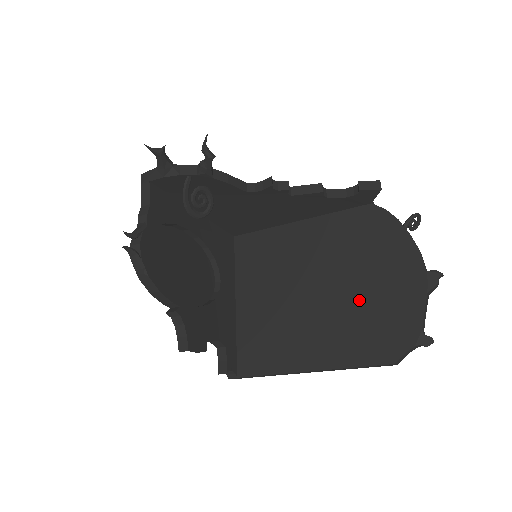
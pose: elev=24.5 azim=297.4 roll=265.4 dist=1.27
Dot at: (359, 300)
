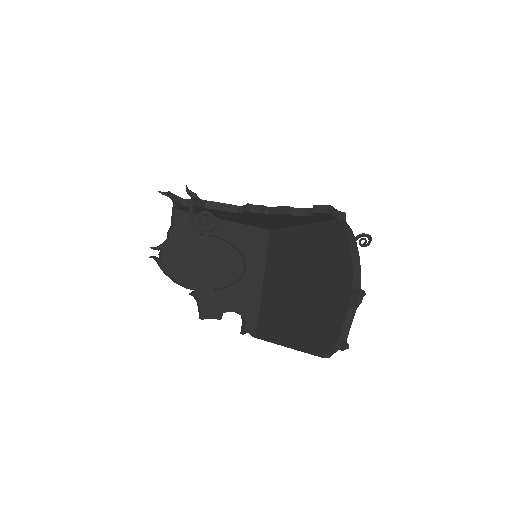
Dot at: (315, 301)
